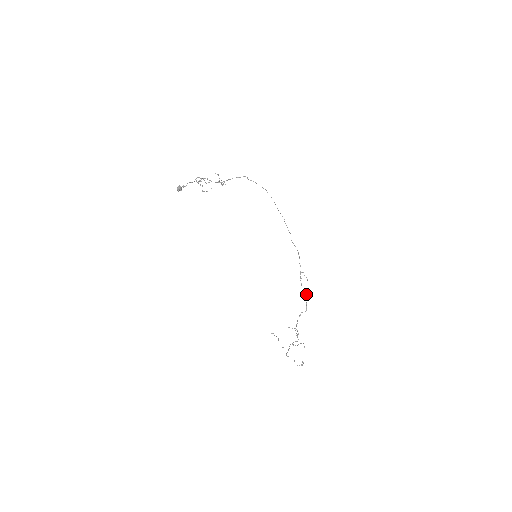
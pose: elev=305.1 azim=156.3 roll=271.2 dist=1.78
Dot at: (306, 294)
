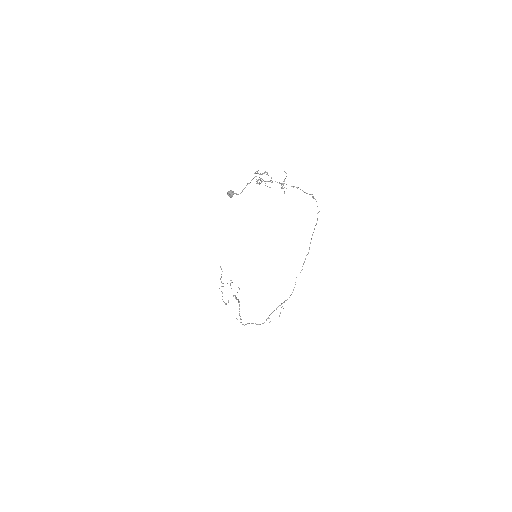
Dot at: occluded
